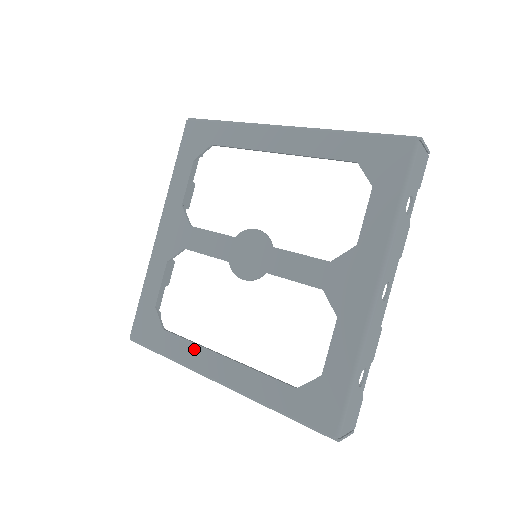
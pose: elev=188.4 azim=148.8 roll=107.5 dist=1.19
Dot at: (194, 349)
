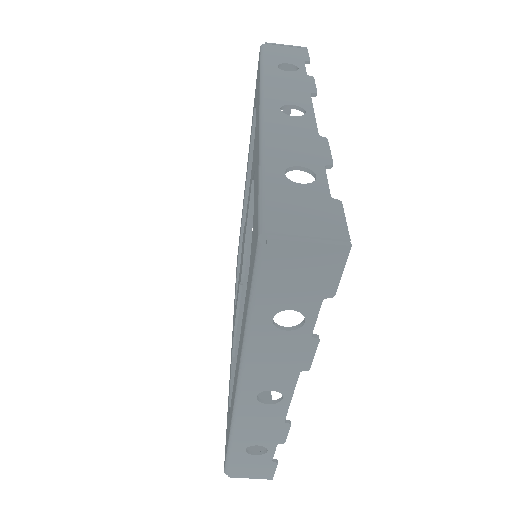
Dot at: occluded
